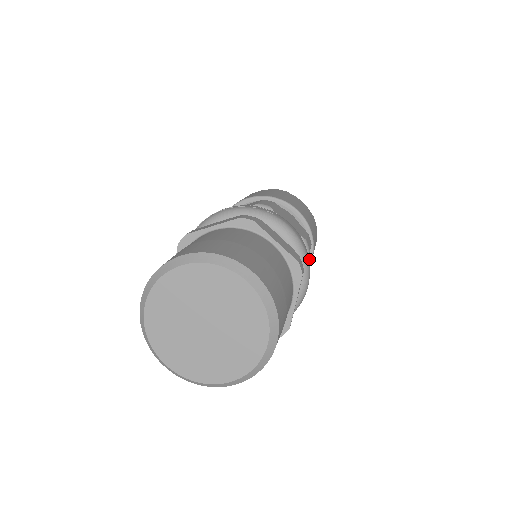
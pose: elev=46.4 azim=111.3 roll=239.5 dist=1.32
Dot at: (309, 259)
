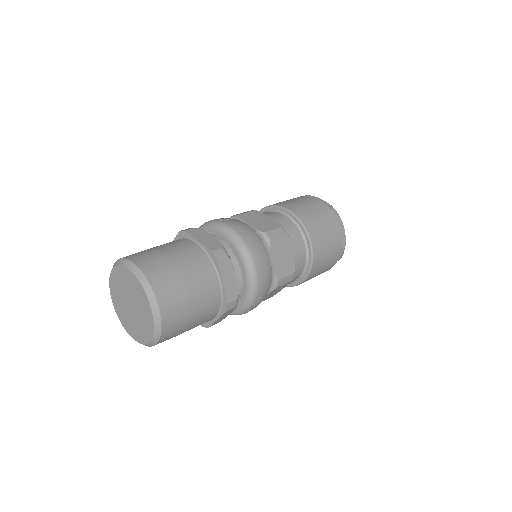
Dot at: (309, 248)
